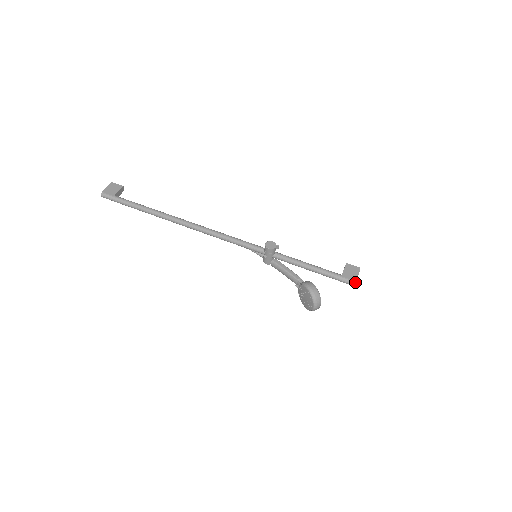
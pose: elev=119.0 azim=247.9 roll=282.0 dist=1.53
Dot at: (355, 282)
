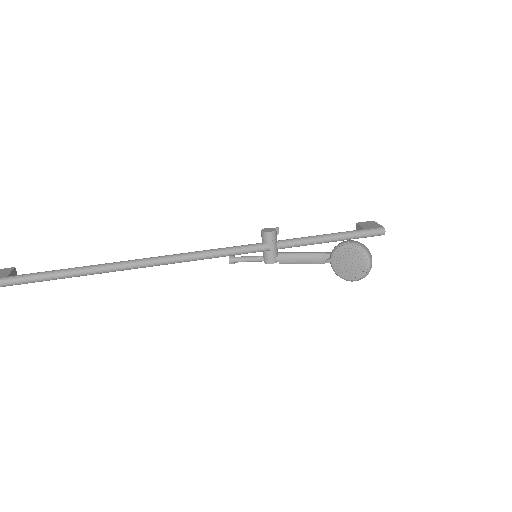
Dot at: (383, 228)
